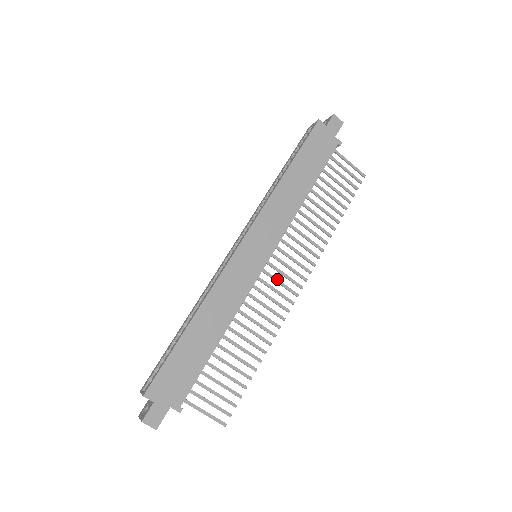
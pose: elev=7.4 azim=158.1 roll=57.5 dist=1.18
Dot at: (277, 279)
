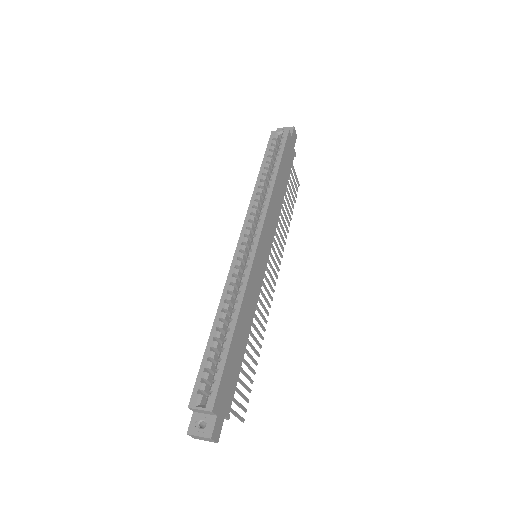
Dot at: (267, 278)
